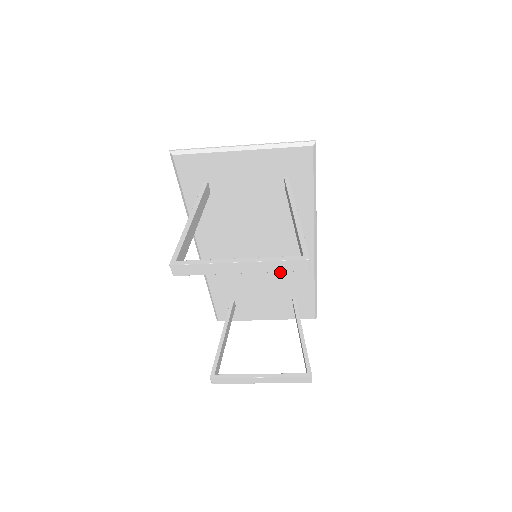
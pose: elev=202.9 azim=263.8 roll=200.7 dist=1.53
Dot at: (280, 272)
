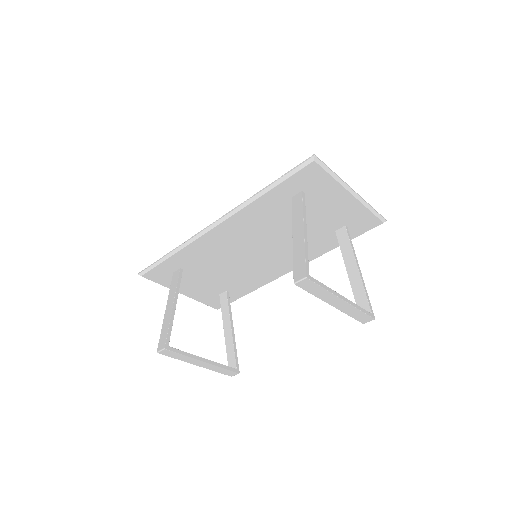
Dot at: (247, 272)
